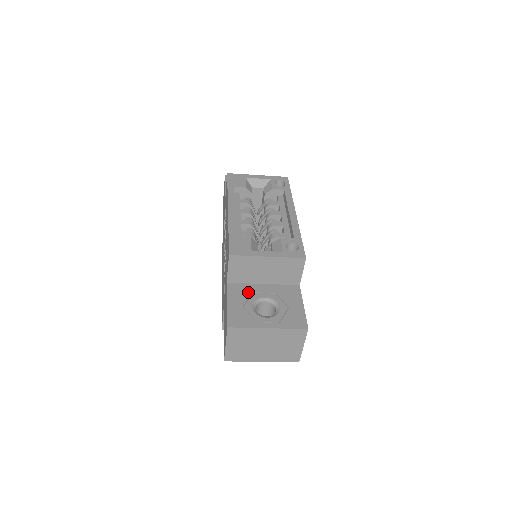
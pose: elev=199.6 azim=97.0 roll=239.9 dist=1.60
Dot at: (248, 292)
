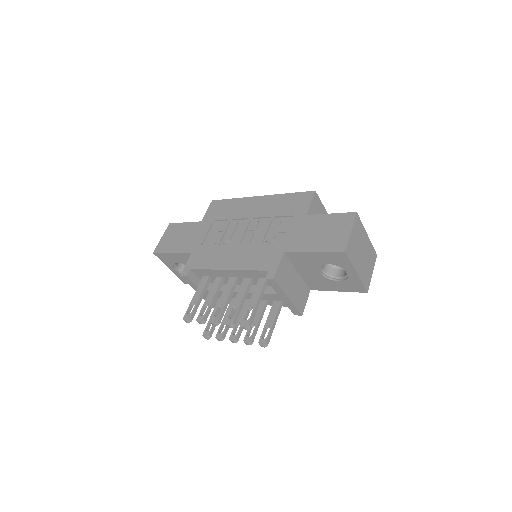
Dot at: occluded
